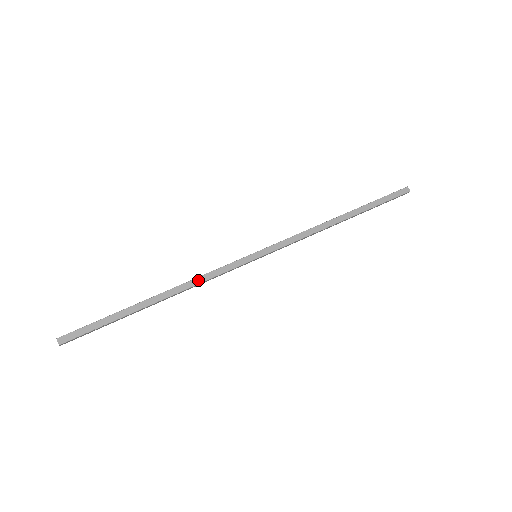
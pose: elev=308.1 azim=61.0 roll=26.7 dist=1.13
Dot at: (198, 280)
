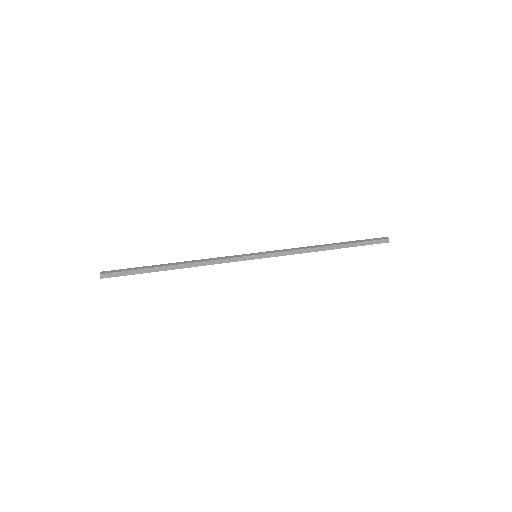
Dot at: (208, 259)
